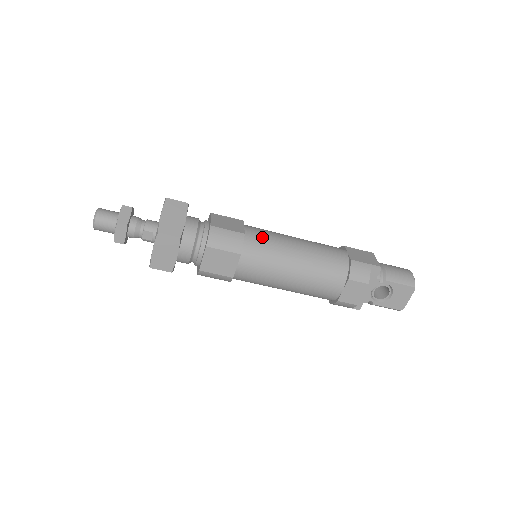
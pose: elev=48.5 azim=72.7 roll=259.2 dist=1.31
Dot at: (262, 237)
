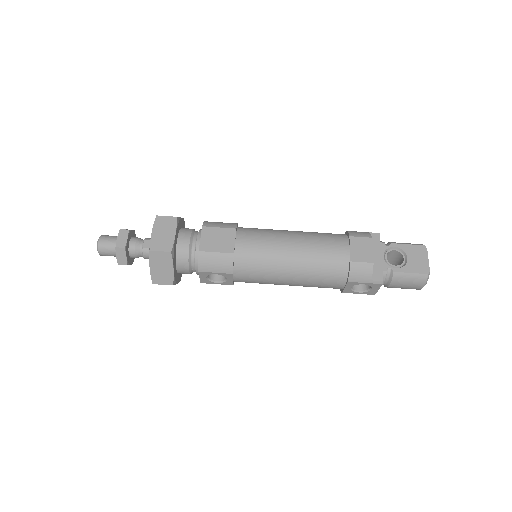
Dot at: occluded
